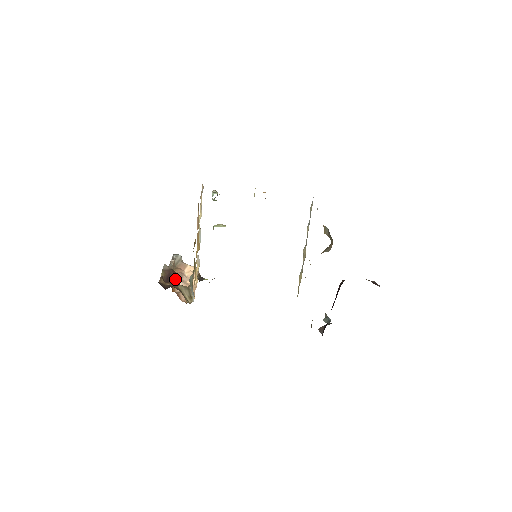
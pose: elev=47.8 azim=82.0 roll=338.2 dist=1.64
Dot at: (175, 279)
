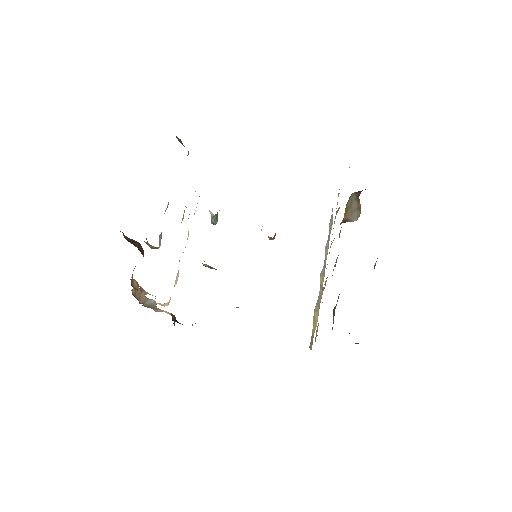
Dot at: (140, 250)
